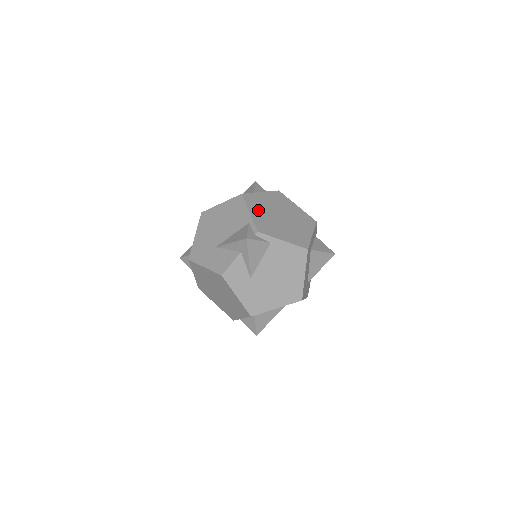
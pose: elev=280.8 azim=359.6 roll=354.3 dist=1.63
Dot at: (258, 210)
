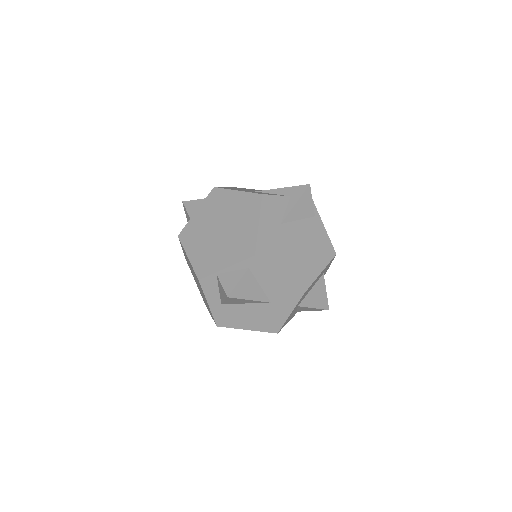
Dot at: occluded
